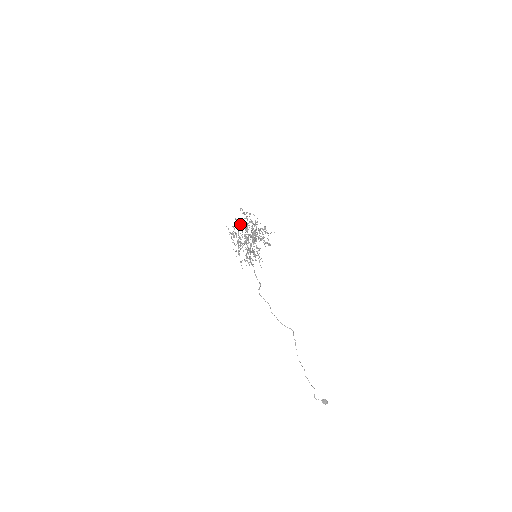
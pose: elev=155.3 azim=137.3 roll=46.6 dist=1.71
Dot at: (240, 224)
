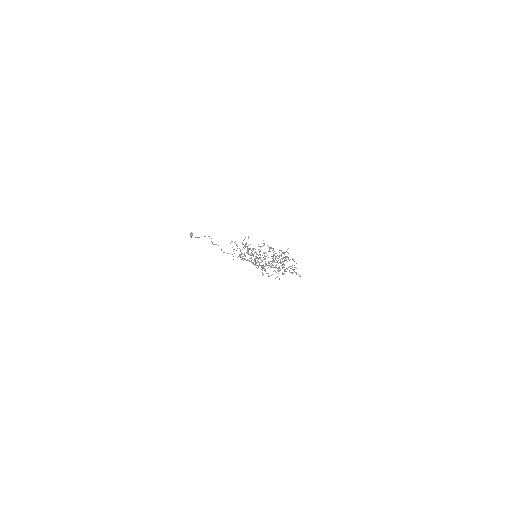
Dot at: occluded
